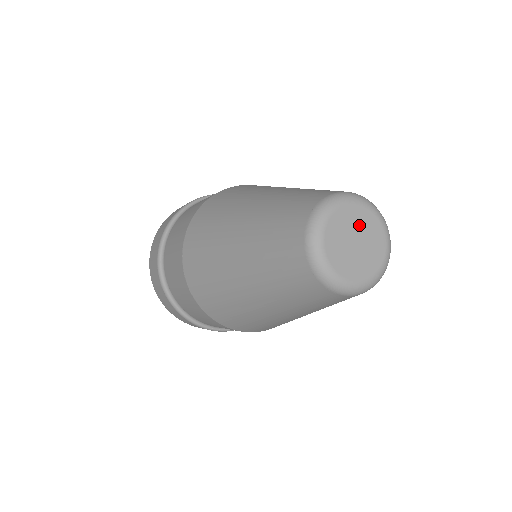
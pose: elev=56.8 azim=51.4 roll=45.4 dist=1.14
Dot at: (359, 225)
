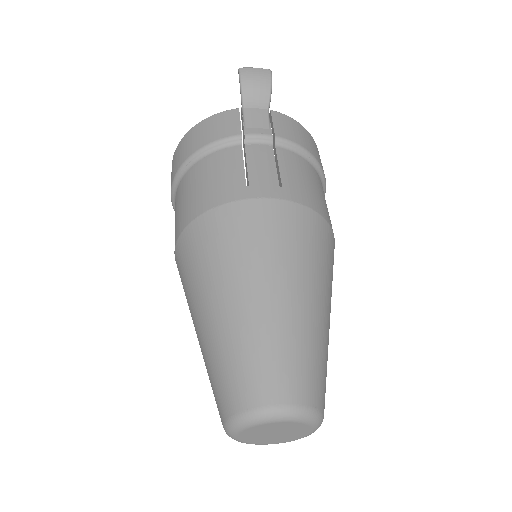
Dot at: (272, 429)
